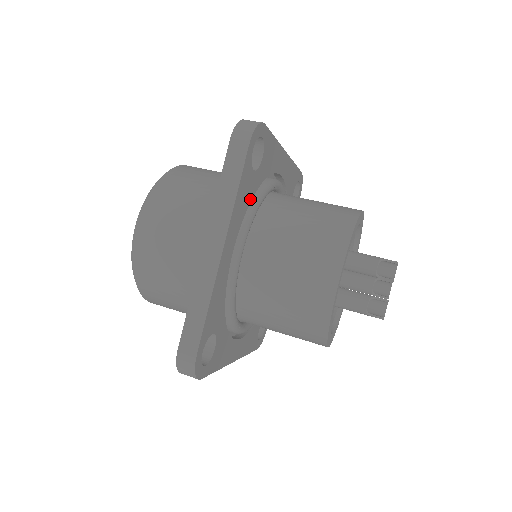
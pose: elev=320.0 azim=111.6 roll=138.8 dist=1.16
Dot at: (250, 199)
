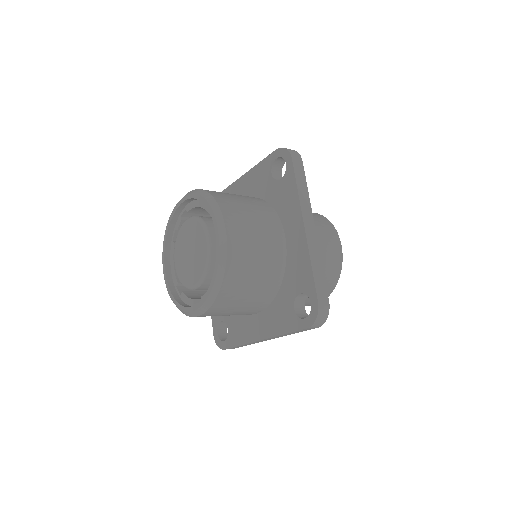
Dot at: occluded
